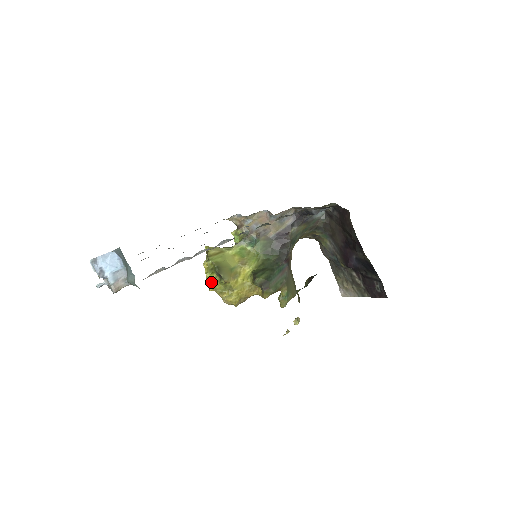
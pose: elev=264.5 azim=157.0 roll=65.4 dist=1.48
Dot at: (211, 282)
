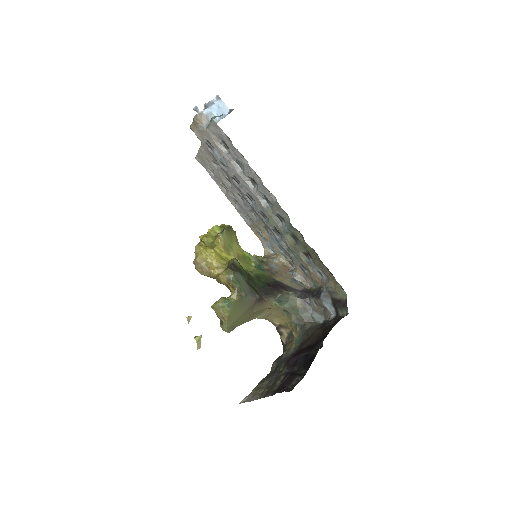
Dot at: (210, 232)
